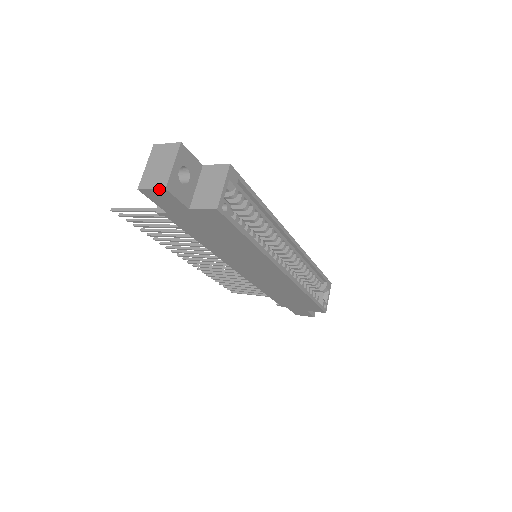
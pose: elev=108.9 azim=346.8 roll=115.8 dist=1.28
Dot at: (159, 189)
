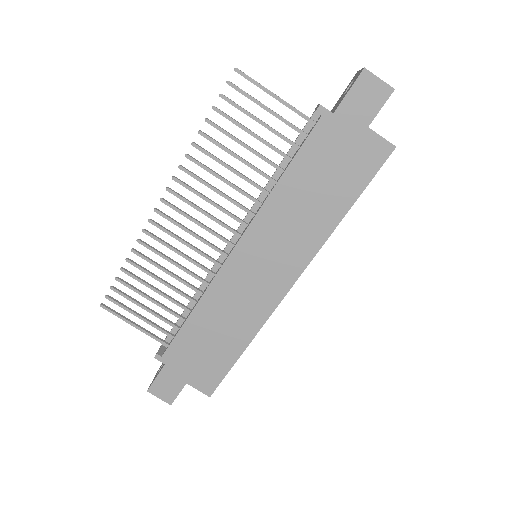
Dot at: (387, 85)
